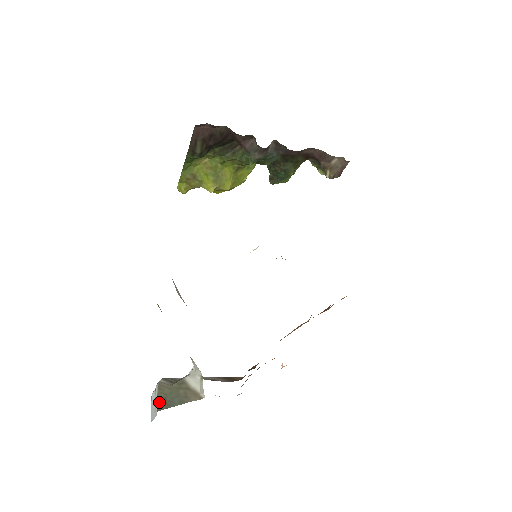
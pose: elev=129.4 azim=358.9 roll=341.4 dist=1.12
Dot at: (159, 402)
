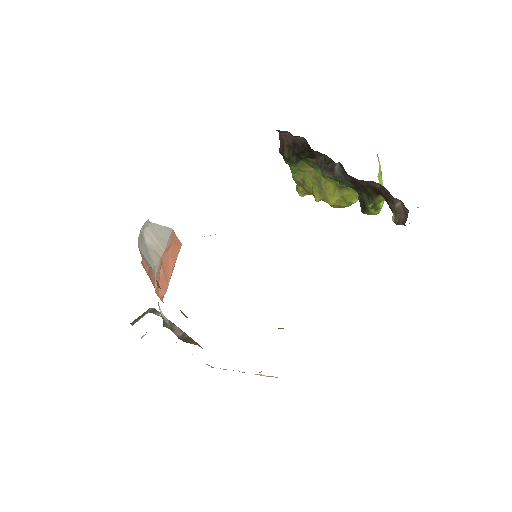
Dot at: occluded
